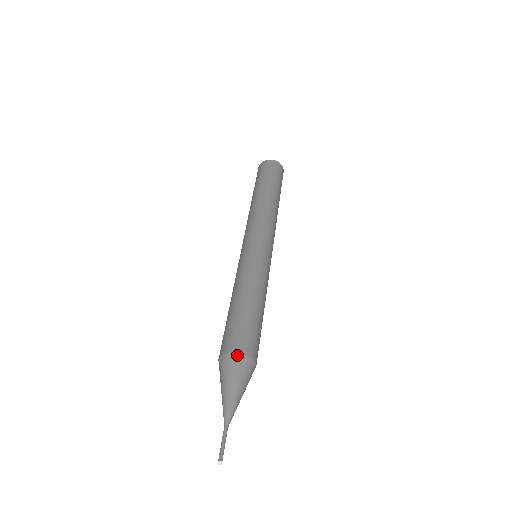
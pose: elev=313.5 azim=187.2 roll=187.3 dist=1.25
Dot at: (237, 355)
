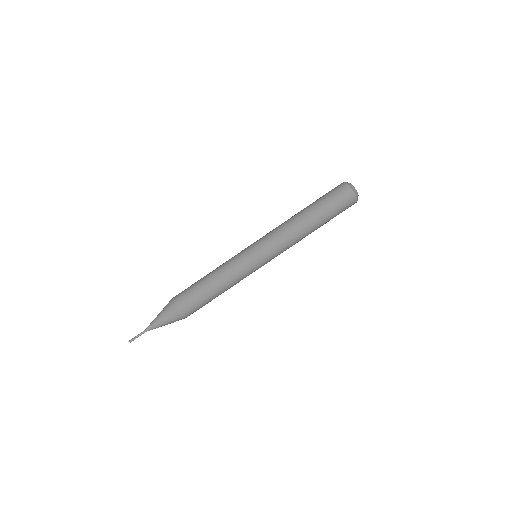
Dot at: (172, 305)
